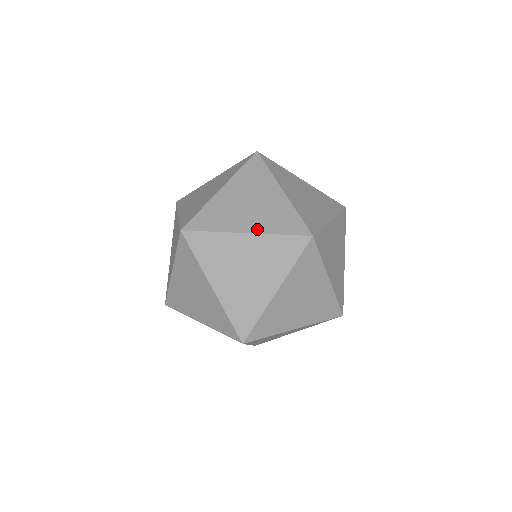
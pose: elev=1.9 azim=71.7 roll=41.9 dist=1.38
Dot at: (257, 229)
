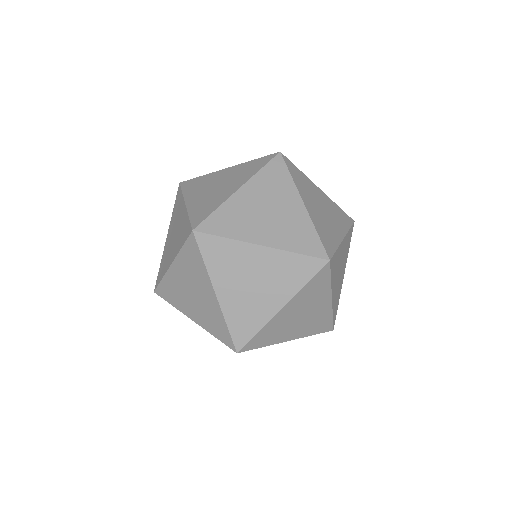
Dot at: (298, 336)
